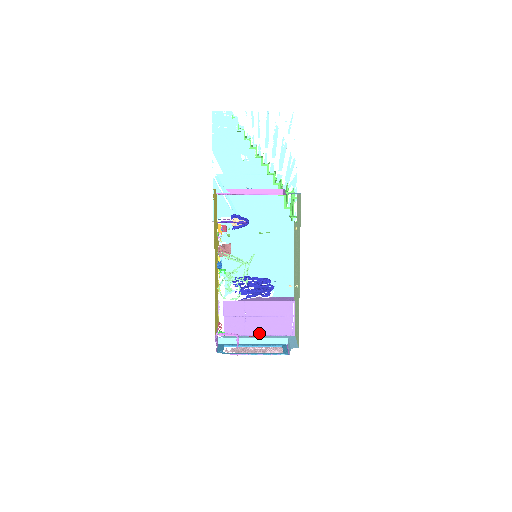
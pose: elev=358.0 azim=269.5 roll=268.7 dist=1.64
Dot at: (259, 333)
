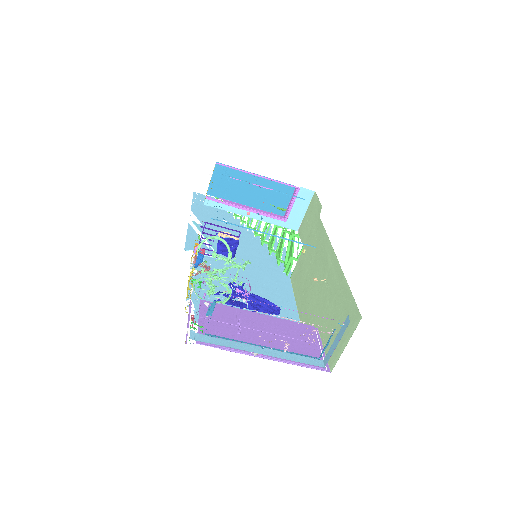
Dot at: occluded
